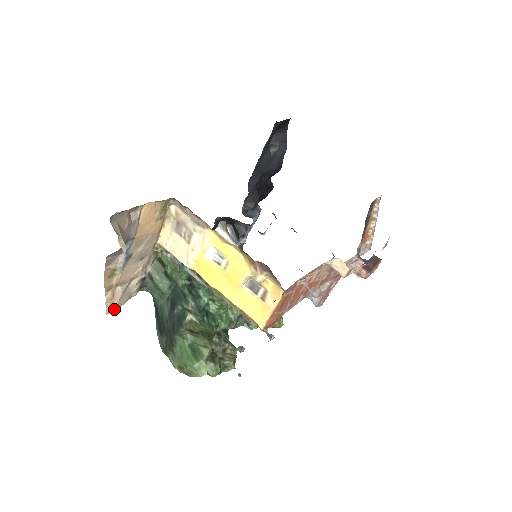
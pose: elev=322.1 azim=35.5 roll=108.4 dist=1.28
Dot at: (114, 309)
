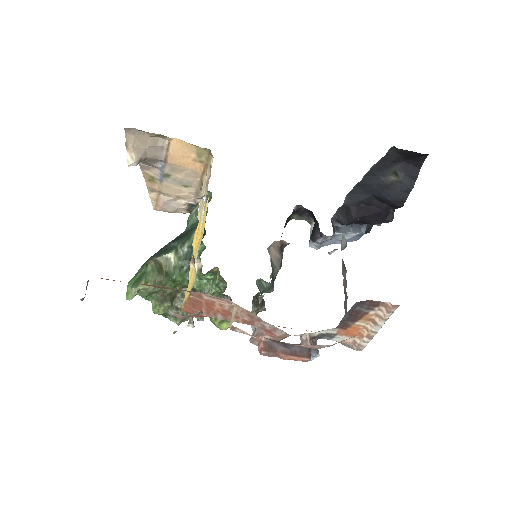
Dot at: (161, 210)
